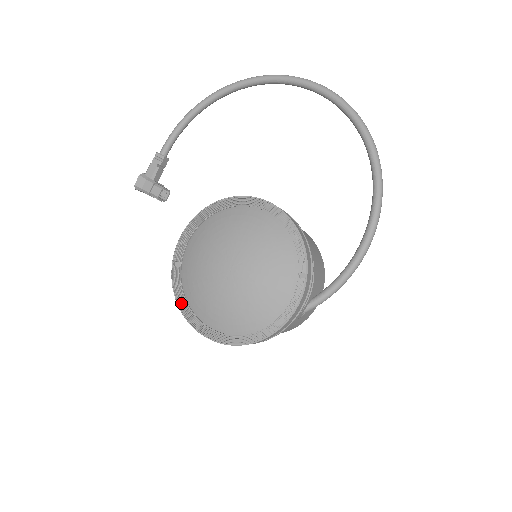
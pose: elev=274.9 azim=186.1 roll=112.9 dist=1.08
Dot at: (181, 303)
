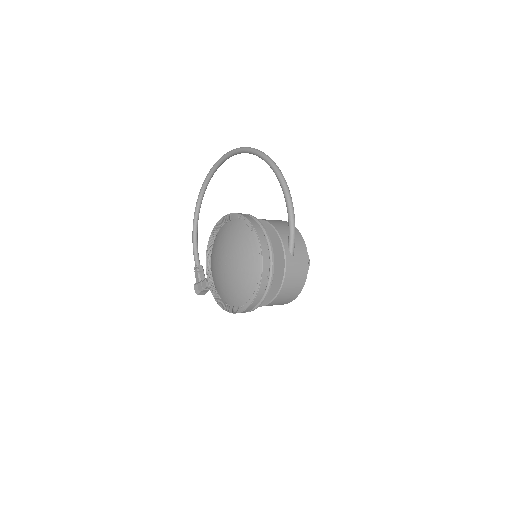
Dot at: (228, 309)
